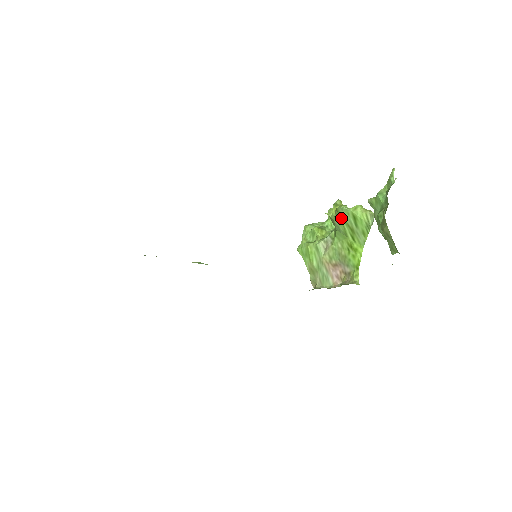
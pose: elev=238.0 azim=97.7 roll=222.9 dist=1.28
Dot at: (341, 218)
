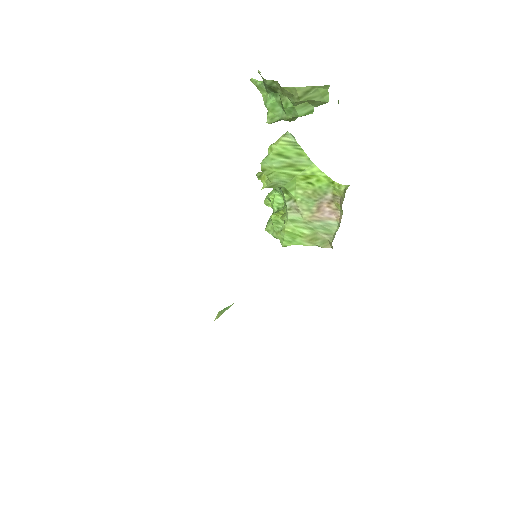
Dot at: (273, 170)
